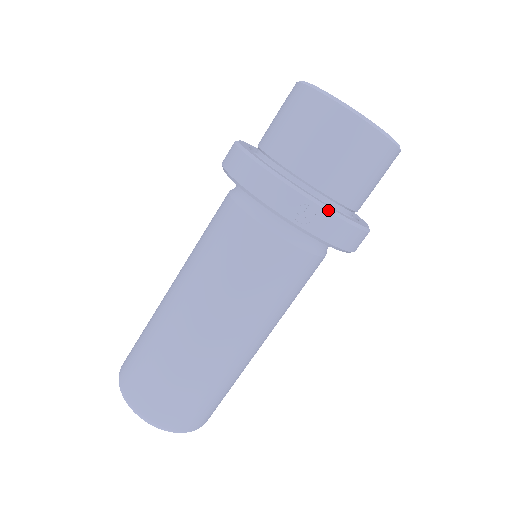
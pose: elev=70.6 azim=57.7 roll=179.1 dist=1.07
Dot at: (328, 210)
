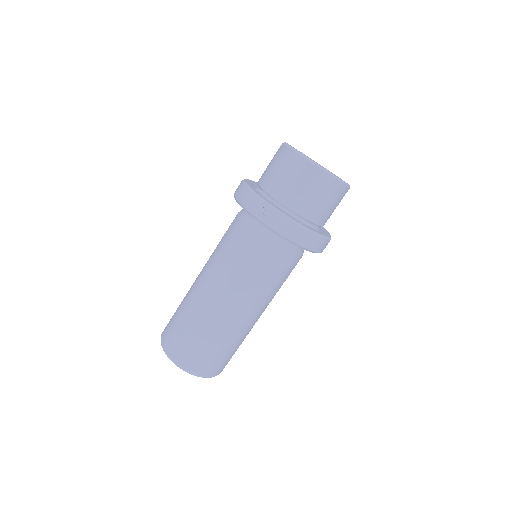
Dot at: (280, 213)
